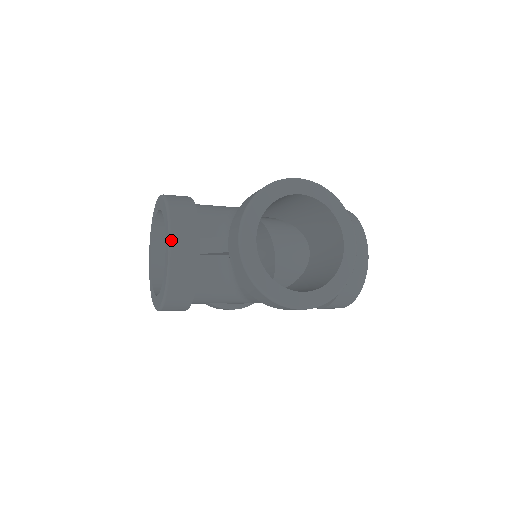
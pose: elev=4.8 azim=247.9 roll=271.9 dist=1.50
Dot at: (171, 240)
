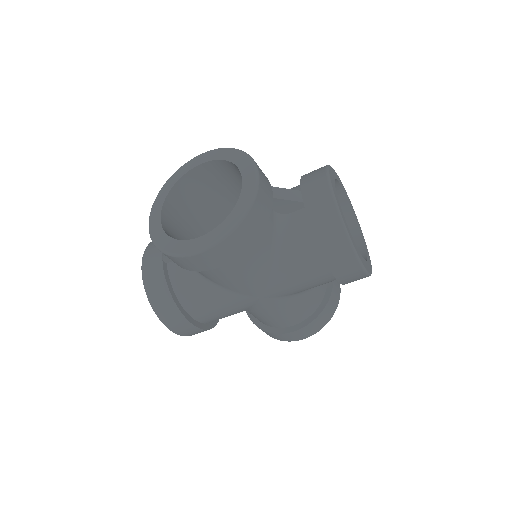
Dot at: (258, 170)
